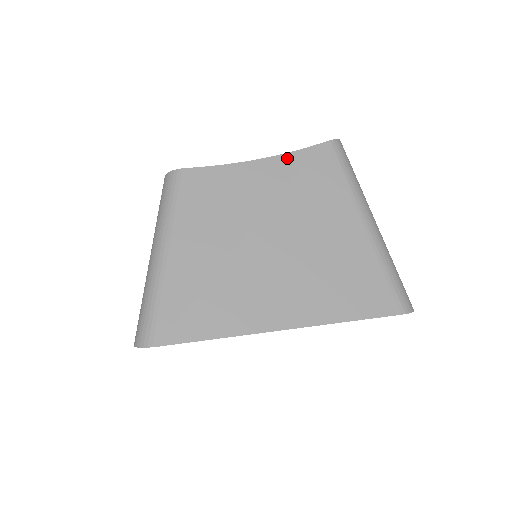
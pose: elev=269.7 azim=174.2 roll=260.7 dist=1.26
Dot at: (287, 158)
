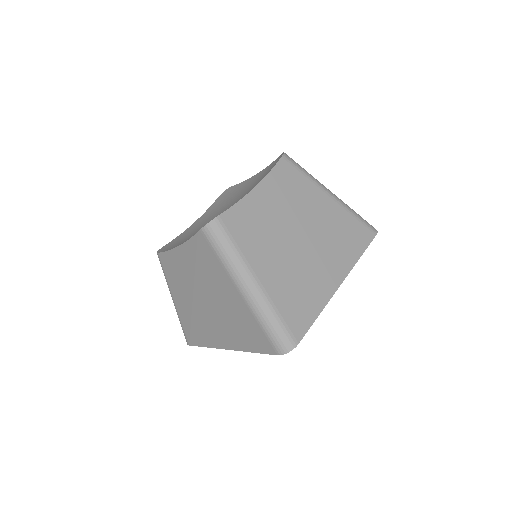
Dot at: (188, 245)
